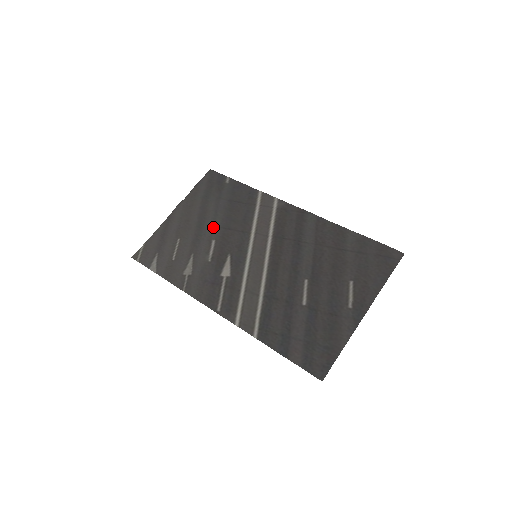
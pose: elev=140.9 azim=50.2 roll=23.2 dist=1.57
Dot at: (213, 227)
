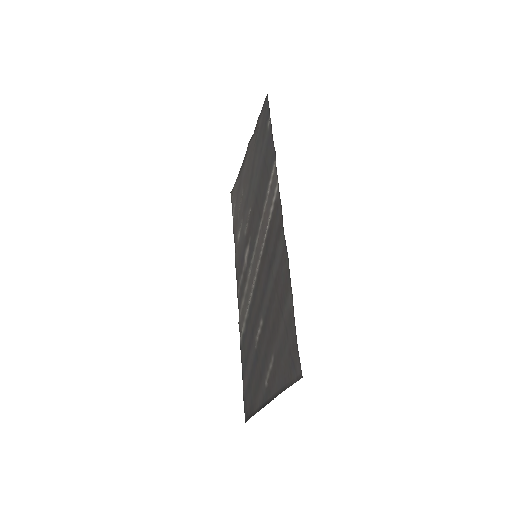
Dot at: (252, 192)
